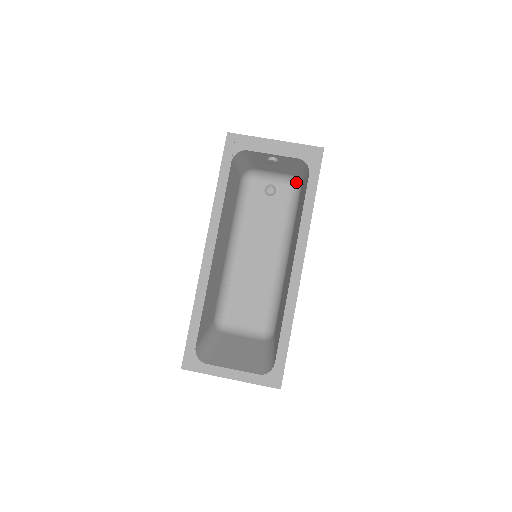
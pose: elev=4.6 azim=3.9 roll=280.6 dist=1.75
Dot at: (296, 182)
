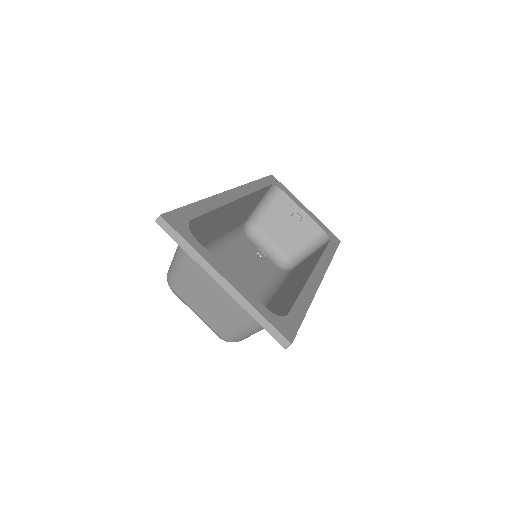
Dot at: (286, 265)
